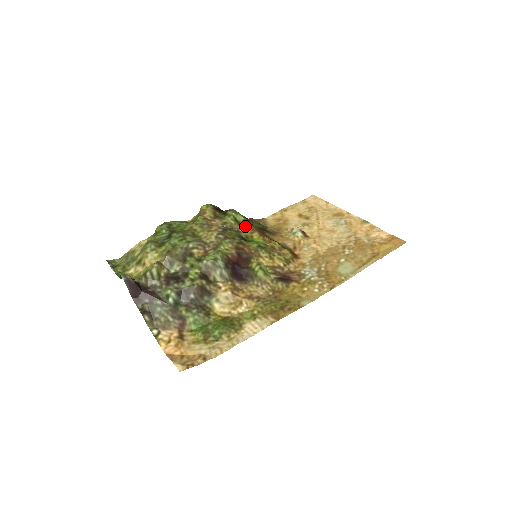
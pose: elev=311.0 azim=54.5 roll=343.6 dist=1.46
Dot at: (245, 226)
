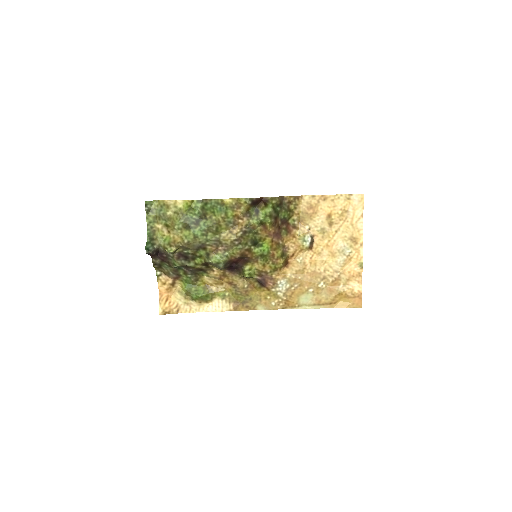
Dot at: (266, 228)
